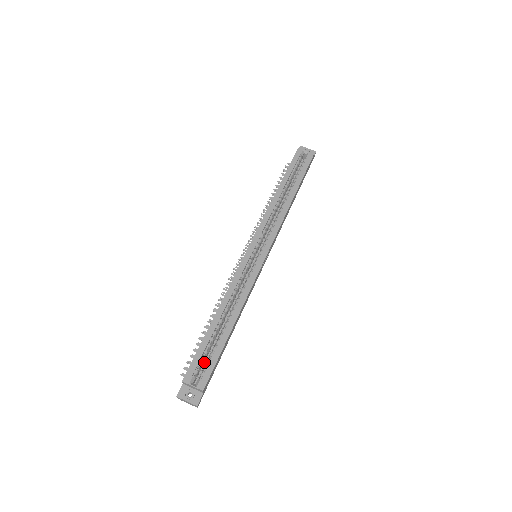
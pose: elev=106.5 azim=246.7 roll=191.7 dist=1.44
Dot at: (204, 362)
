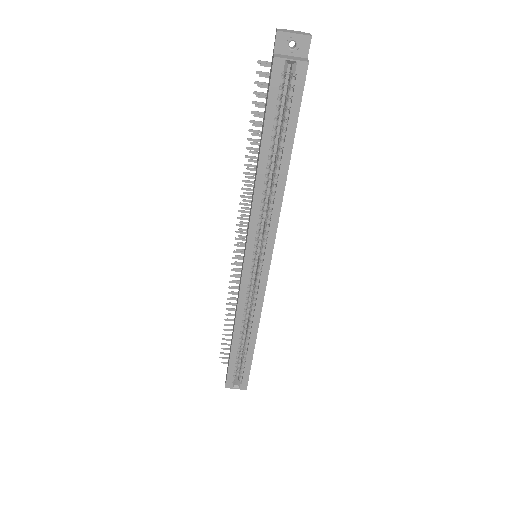
Dot at: occluded
